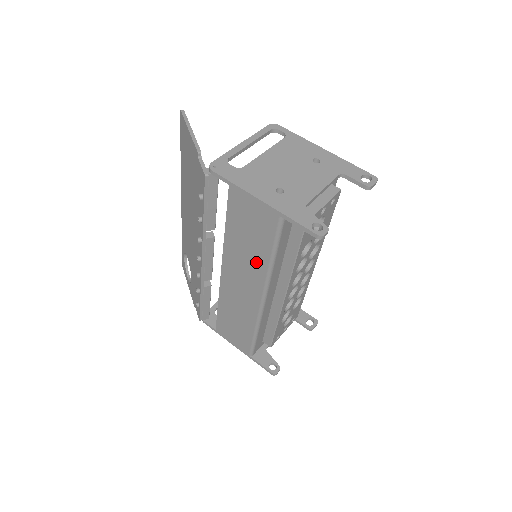
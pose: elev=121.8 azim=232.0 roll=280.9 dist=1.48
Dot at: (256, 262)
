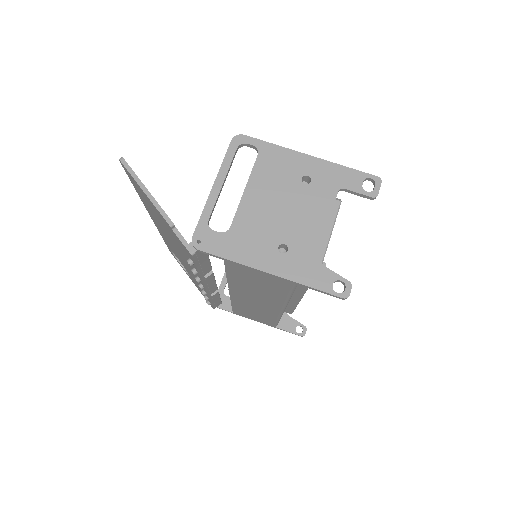
Dot at: (270, 296)
